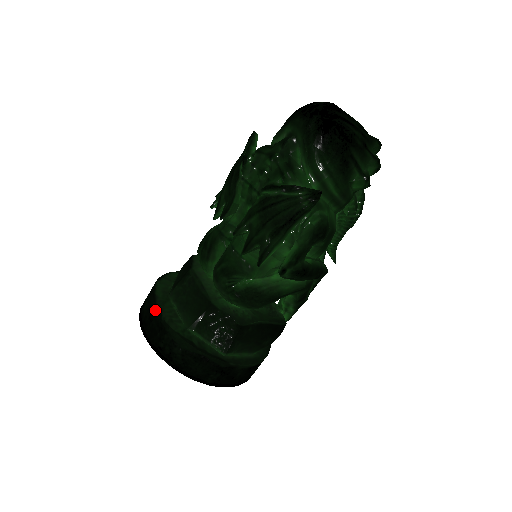
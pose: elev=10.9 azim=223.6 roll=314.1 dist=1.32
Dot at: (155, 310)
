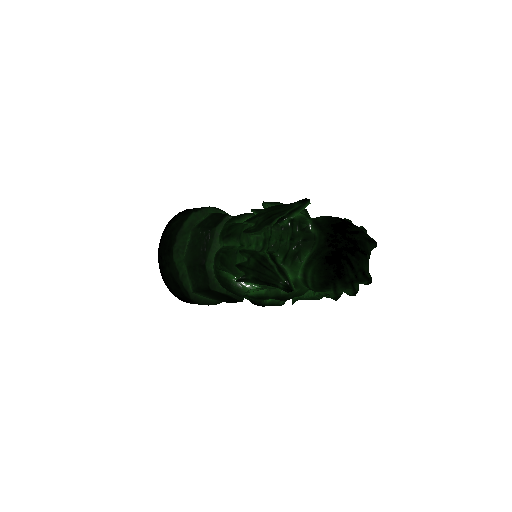
Dot at: (174, 236)
